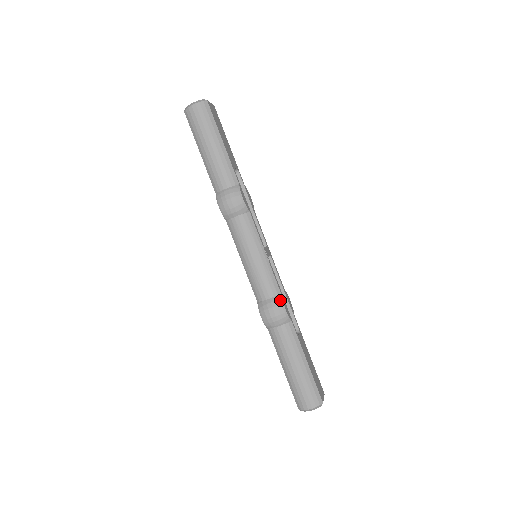
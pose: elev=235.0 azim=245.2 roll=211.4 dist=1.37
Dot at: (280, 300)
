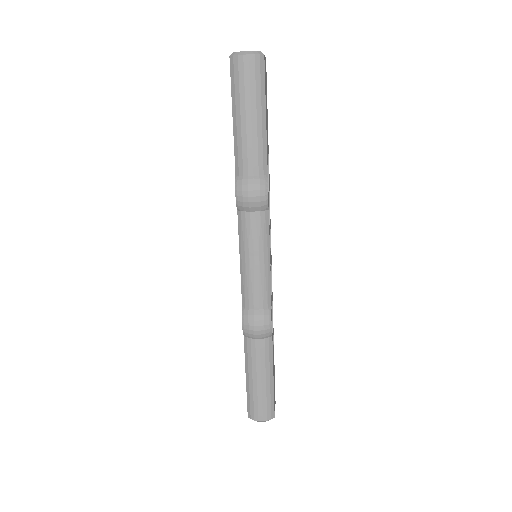
Dot at: (269, 315)
